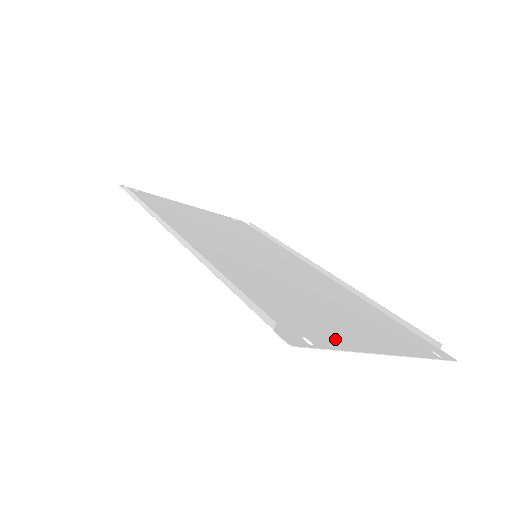
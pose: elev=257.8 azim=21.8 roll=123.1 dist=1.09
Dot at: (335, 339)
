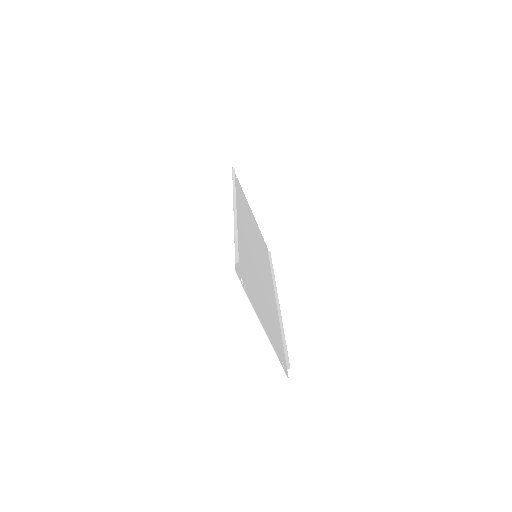
Dot at: (252, 298)
